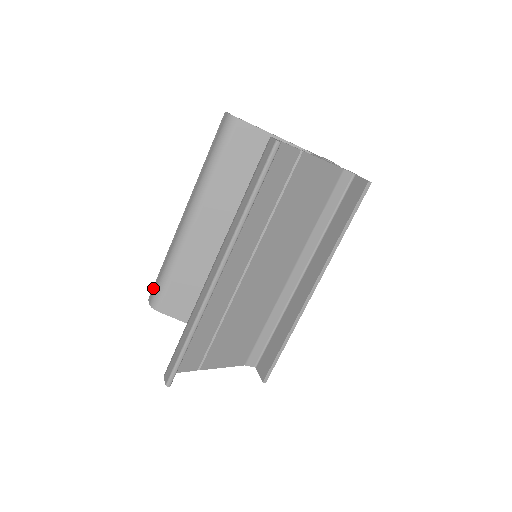
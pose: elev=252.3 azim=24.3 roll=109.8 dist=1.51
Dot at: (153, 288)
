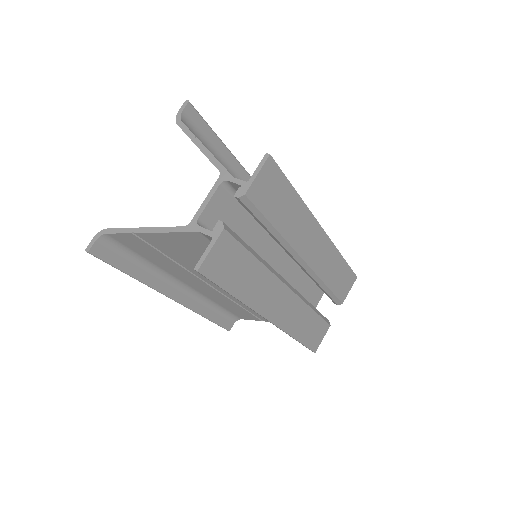
Dot at: occluded
